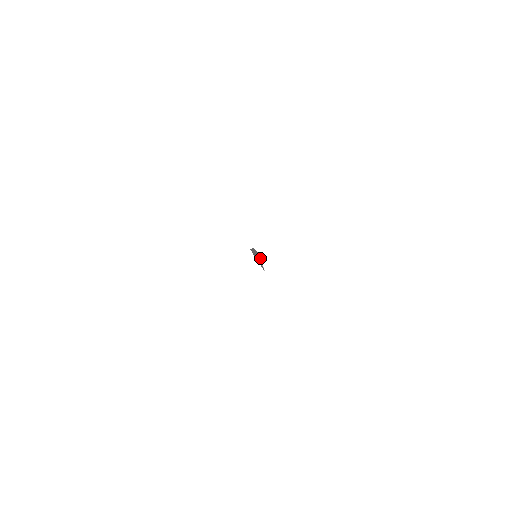
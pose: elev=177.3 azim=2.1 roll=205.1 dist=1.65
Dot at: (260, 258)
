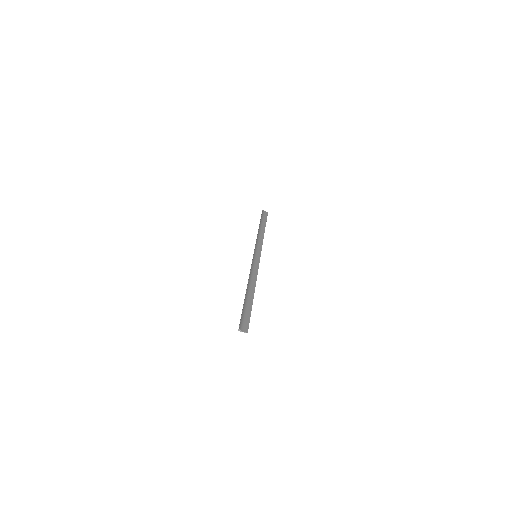
Dot at: (242, 310)
